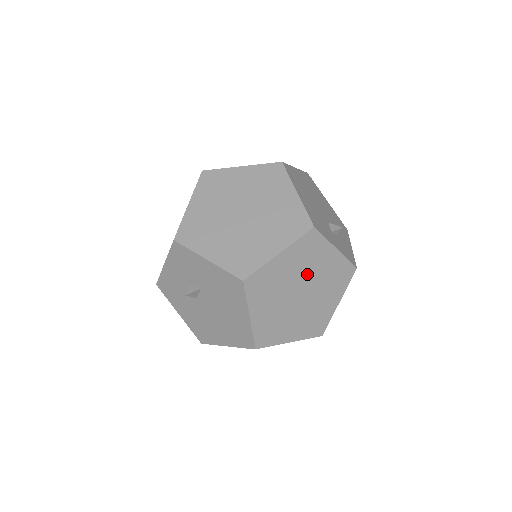
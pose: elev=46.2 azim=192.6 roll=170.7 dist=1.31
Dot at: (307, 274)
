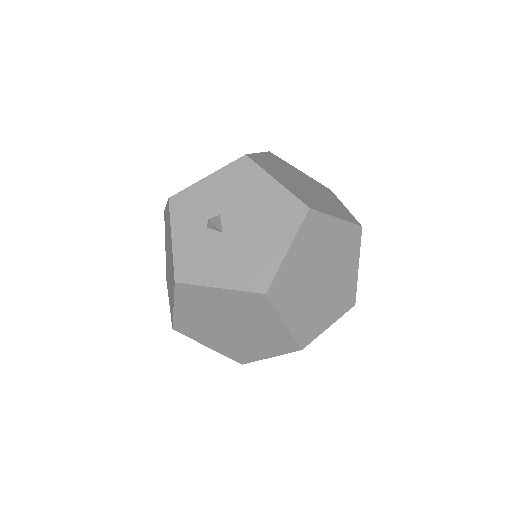
Dot at: (295, 175)
